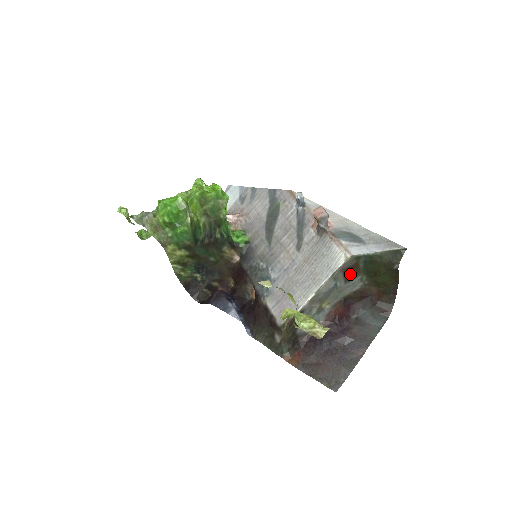
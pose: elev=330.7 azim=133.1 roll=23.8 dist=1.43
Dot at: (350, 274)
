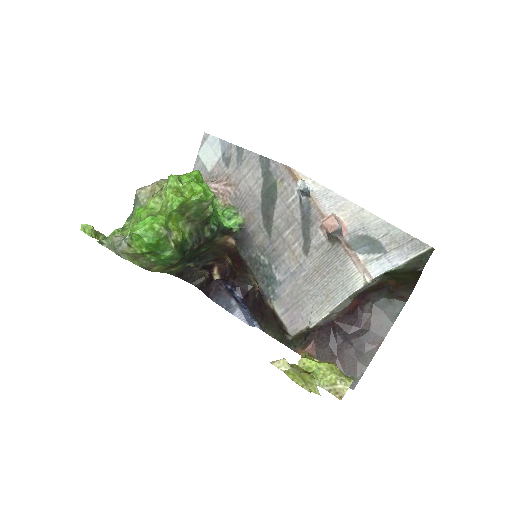
Dot at: occluded
